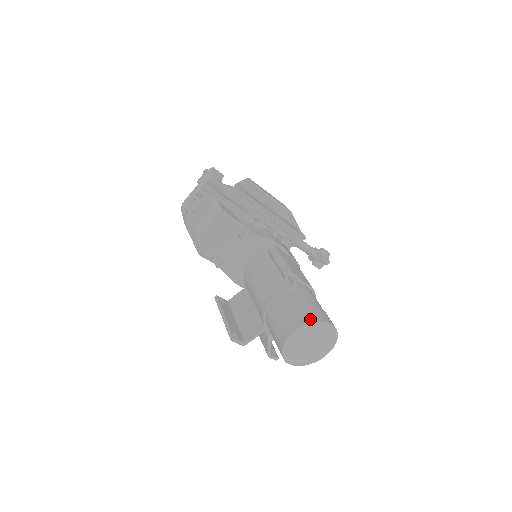
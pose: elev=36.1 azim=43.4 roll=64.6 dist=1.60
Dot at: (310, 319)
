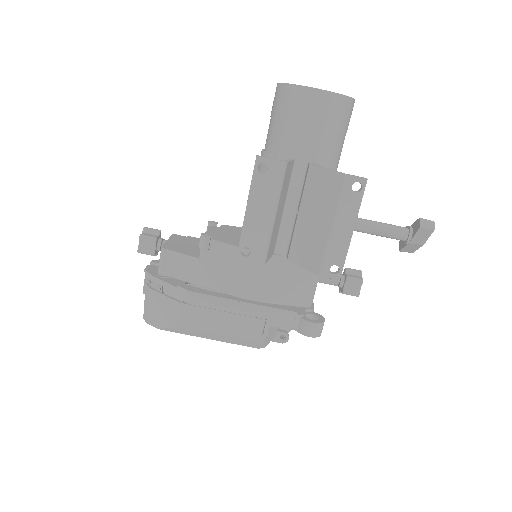
Dot at: occluded
